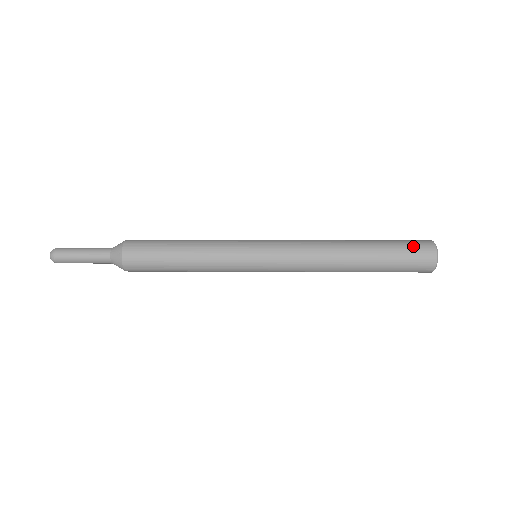
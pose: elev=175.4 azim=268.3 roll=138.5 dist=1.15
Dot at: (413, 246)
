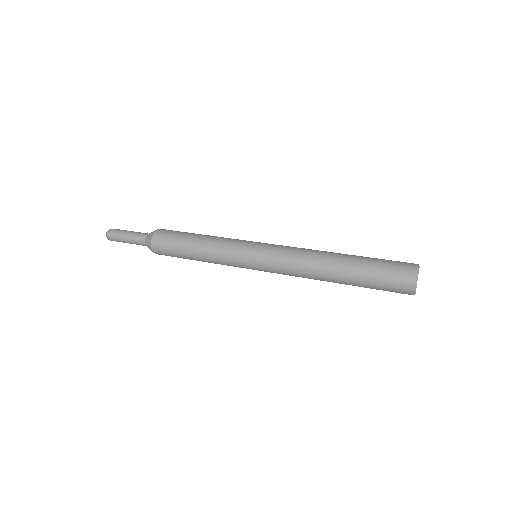
Dot at: (395, 262)
